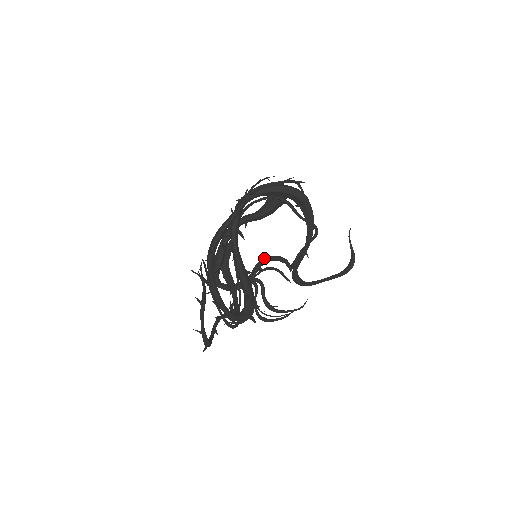
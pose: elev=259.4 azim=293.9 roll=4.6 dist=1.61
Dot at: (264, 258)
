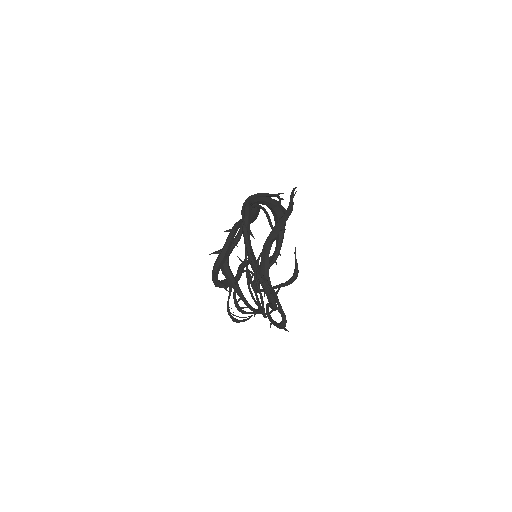
Dot at: occluded
